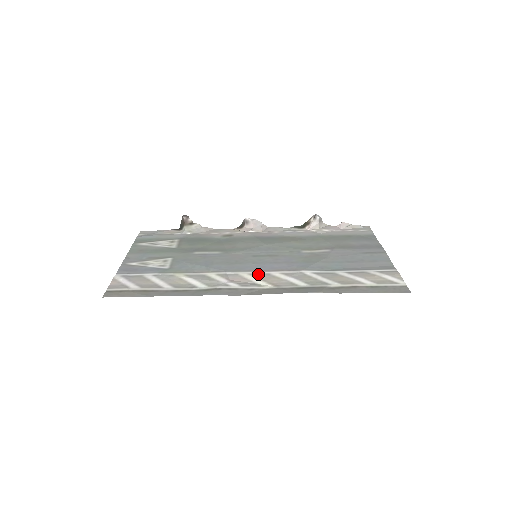
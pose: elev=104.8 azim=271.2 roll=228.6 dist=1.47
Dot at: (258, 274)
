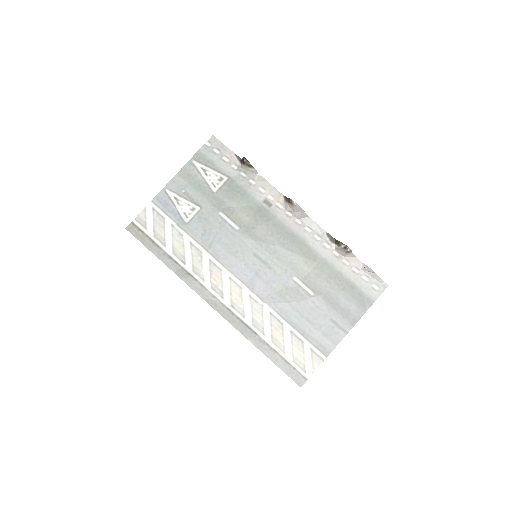
Dot at: (234, 282)
